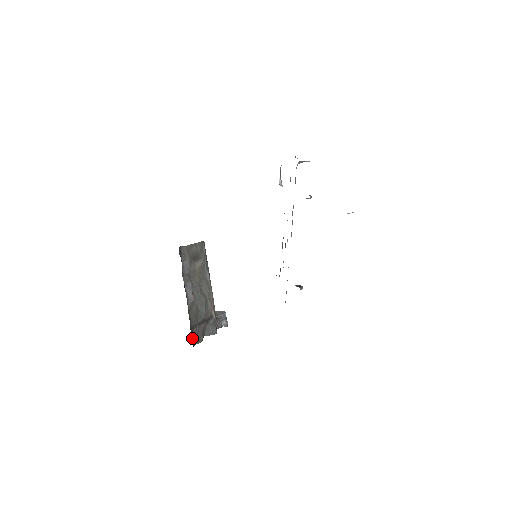
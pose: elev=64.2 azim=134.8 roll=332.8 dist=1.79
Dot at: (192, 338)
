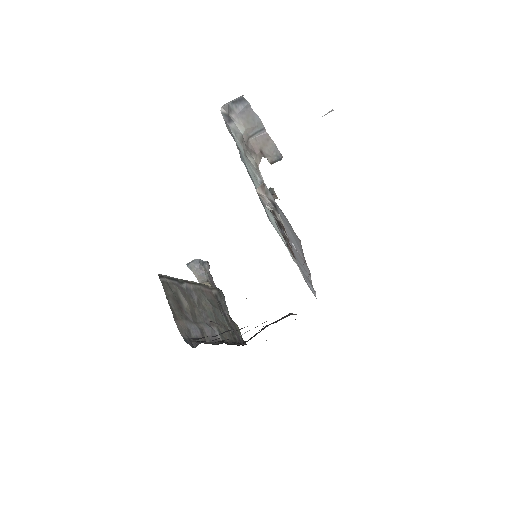
Dot at: occluded
